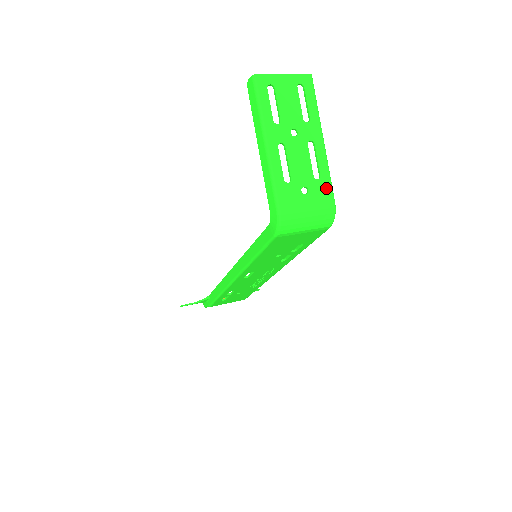
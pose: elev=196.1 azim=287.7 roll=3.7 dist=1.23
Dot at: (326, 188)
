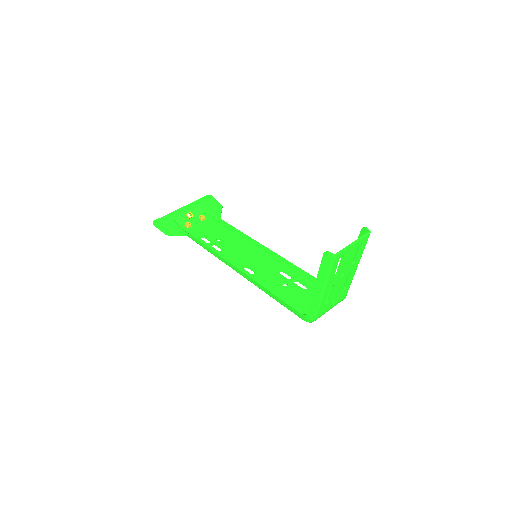
Dot at: (345, 293)
